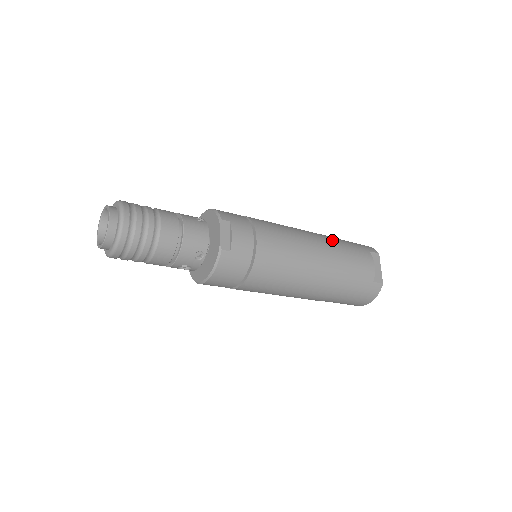
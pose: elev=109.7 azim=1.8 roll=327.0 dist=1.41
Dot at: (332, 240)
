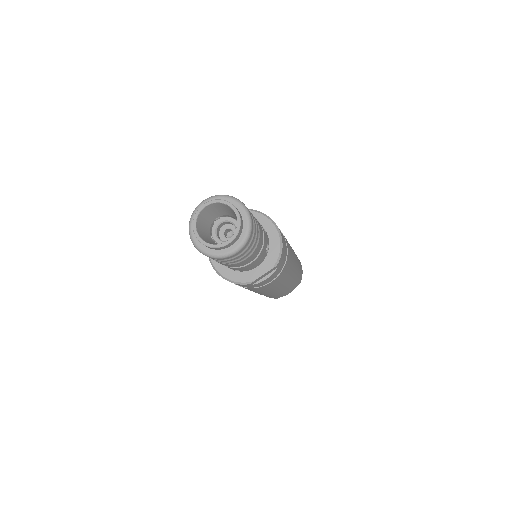
Dot at: (296, 275)
